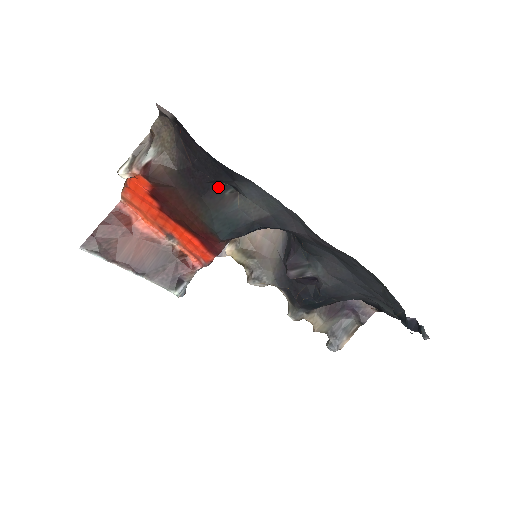
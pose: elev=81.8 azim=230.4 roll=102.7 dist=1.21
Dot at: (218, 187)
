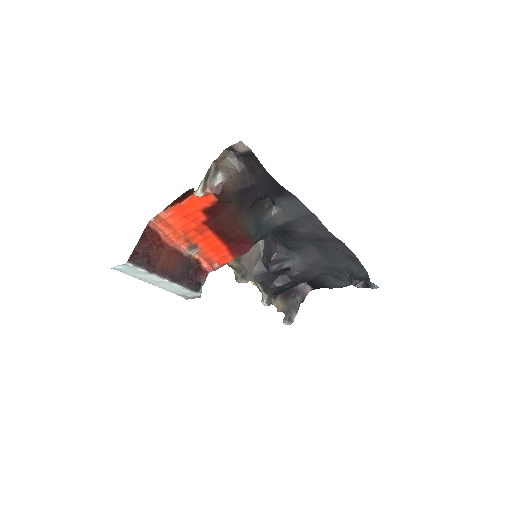
Dot at: (261, 202)
